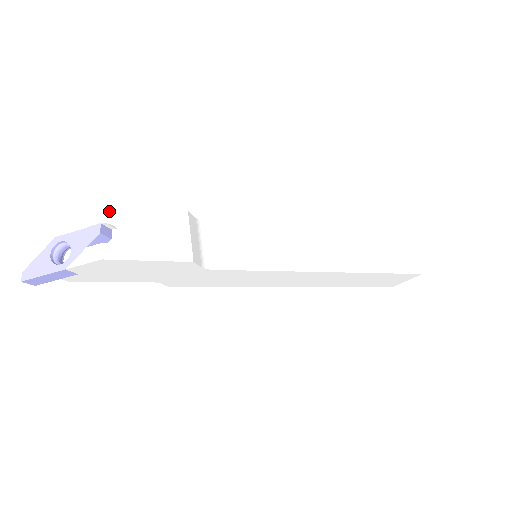
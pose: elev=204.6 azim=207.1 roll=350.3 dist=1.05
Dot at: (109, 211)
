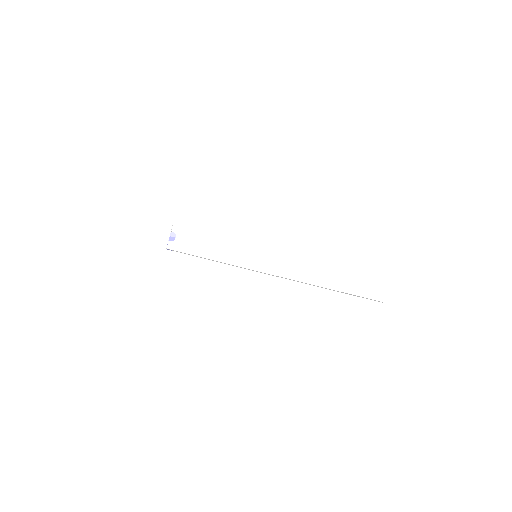
Dot at: (176, 226)
